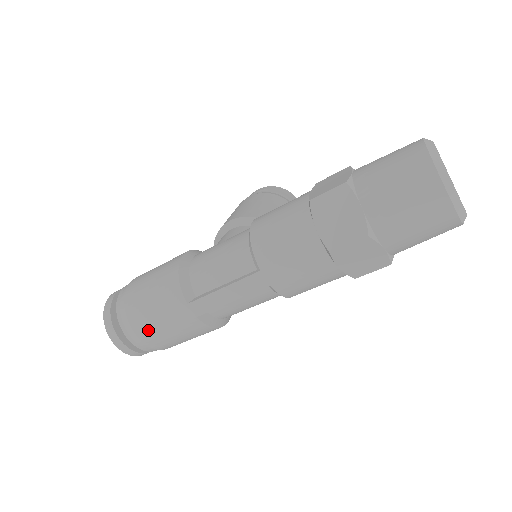
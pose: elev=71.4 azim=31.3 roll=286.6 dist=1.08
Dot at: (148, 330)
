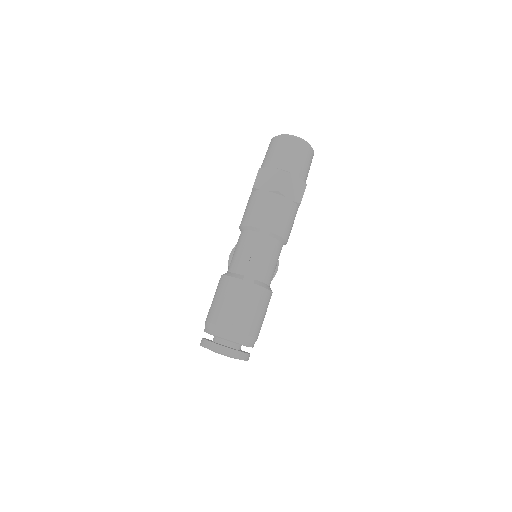
Dot at: (236, 319)
